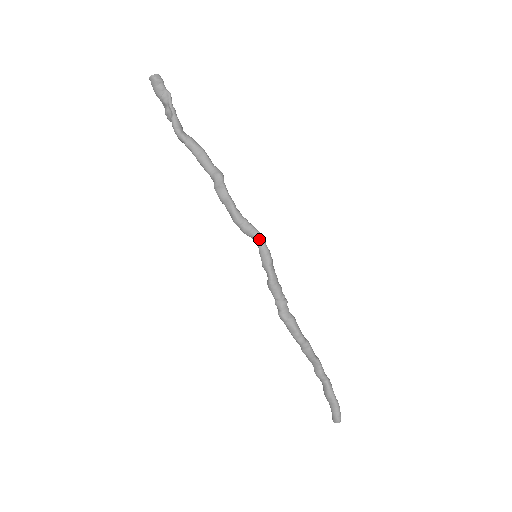
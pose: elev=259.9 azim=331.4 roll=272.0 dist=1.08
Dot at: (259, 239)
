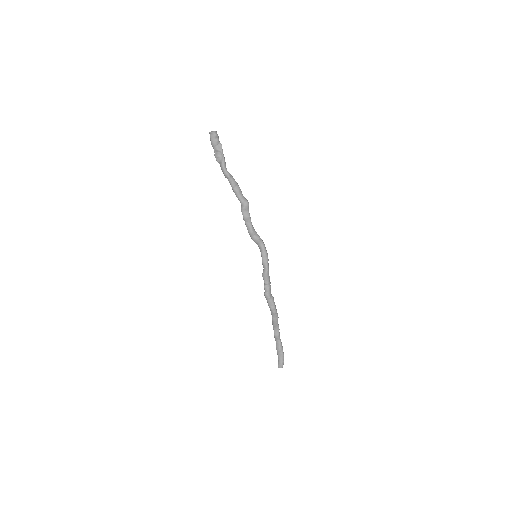
Dot at: (263, 245)
